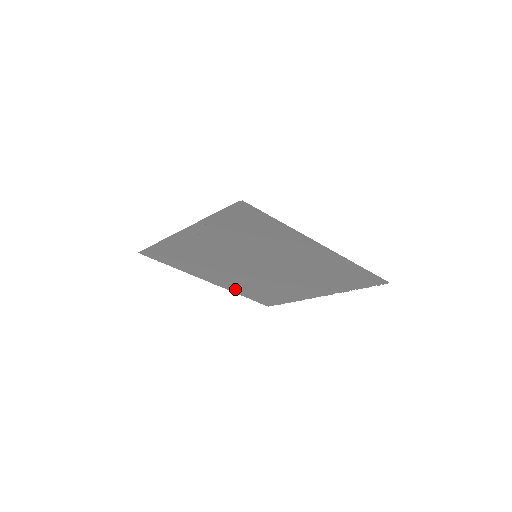
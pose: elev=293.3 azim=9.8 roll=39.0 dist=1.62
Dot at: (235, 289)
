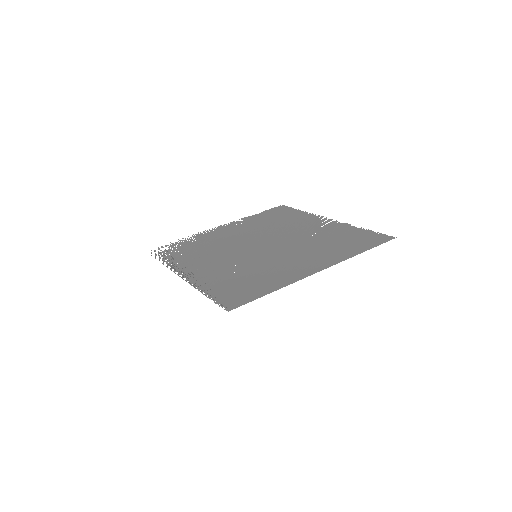
Dot at: (245, 220)
